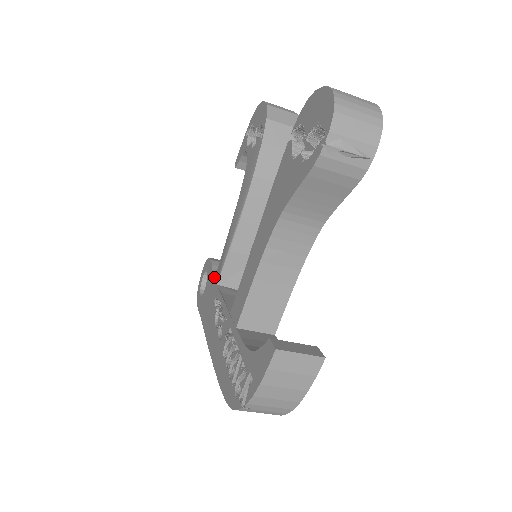
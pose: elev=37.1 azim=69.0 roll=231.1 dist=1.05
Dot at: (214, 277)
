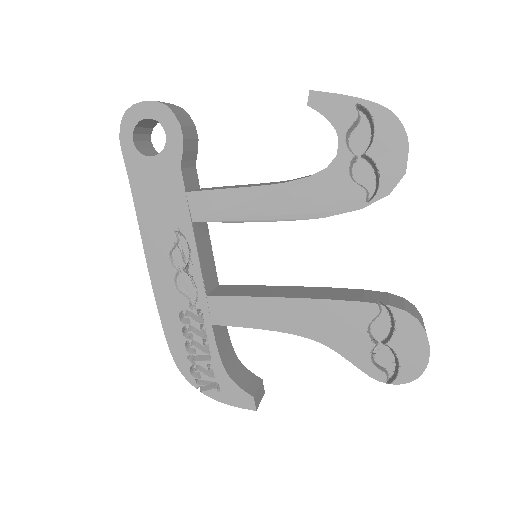
Dot at: (185, 188)
